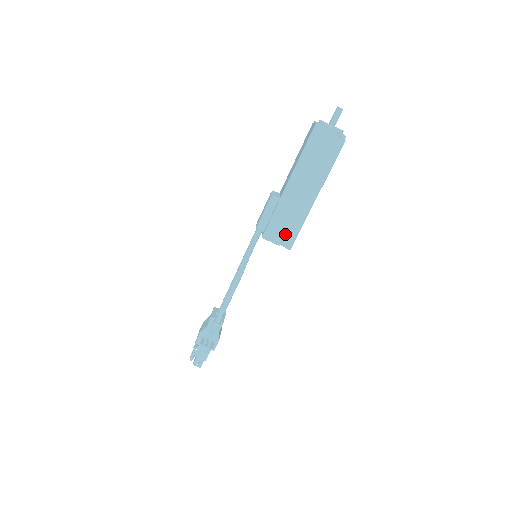
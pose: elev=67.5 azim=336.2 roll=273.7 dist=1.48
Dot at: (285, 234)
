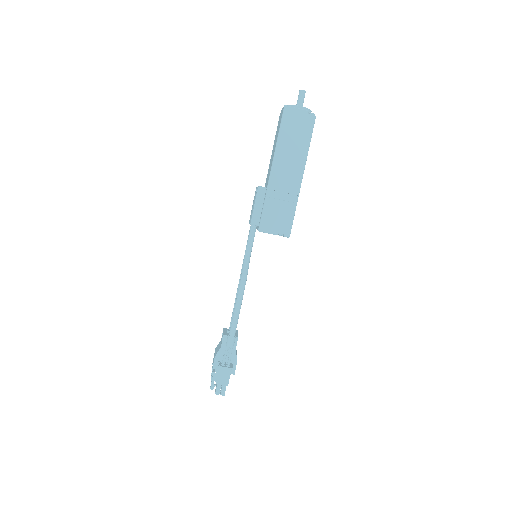
Dot at: (281, 222)
